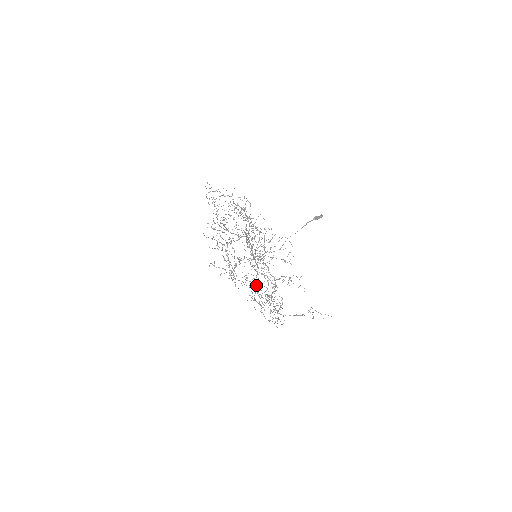
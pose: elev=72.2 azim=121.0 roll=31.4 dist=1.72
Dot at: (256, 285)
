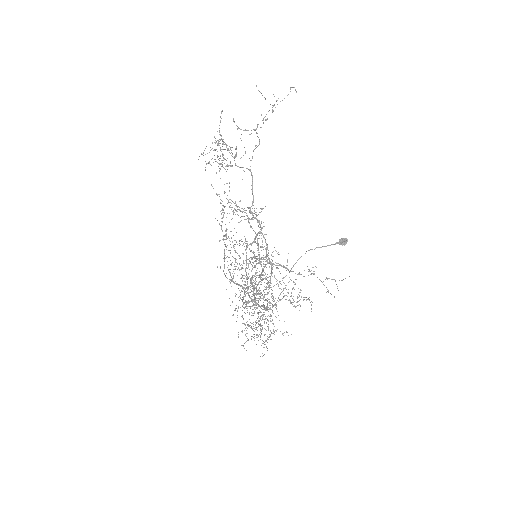
Dot at: (245, 284)
